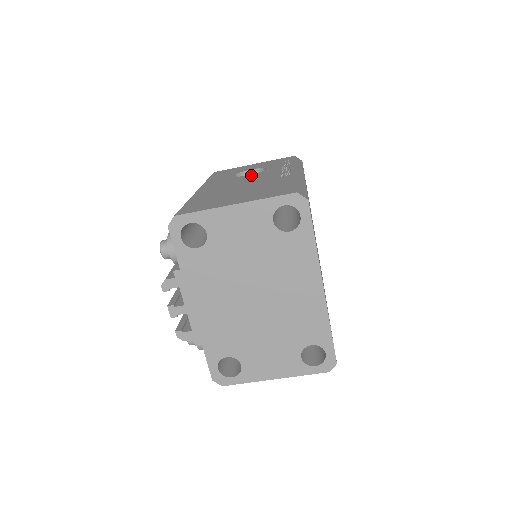
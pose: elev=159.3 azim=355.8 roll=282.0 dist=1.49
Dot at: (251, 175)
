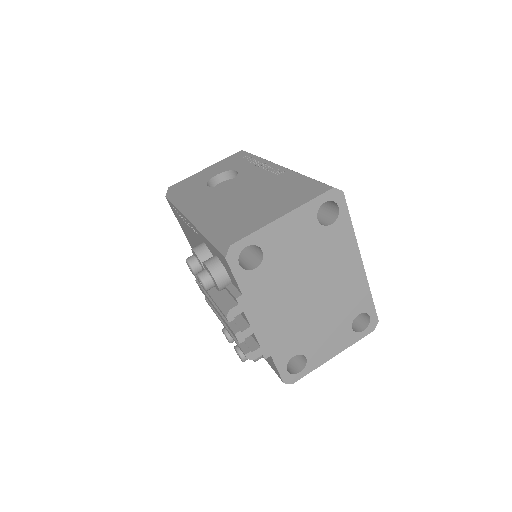
Dot at: (232, 181)
